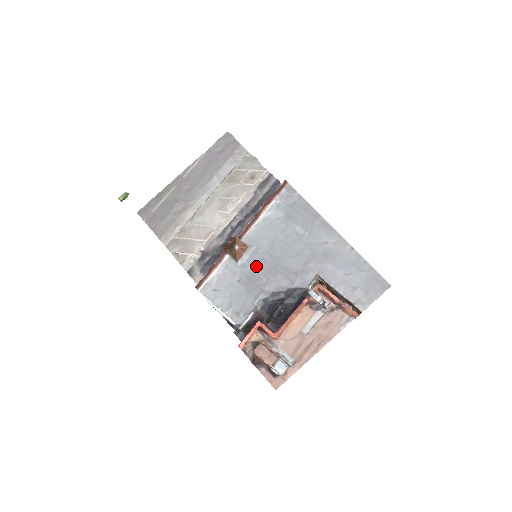
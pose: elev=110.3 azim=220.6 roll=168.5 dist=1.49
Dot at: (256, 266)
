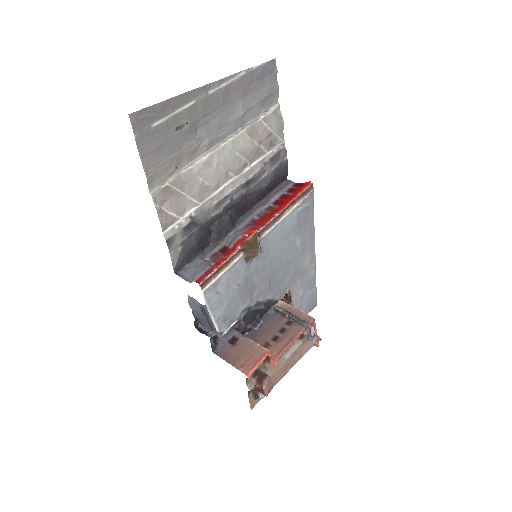
Dot at: (257, 271)
